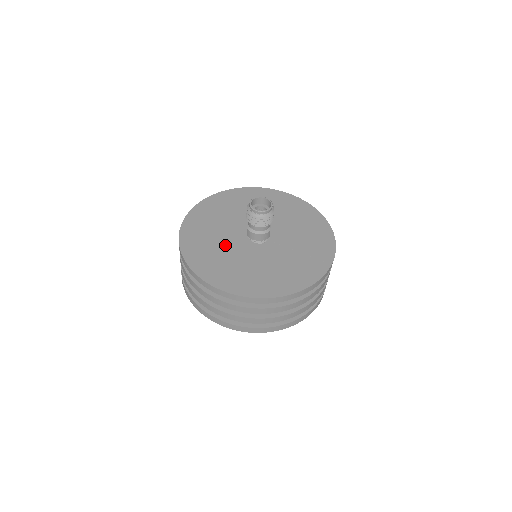
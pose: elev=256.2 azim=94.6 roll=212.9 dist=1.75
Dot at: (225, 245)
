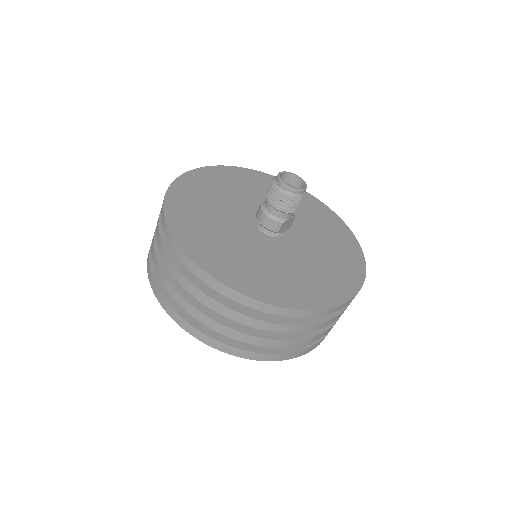
Dot at: (226, 206)
